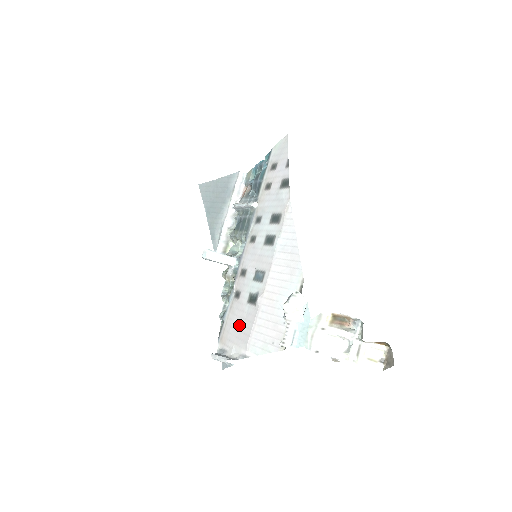
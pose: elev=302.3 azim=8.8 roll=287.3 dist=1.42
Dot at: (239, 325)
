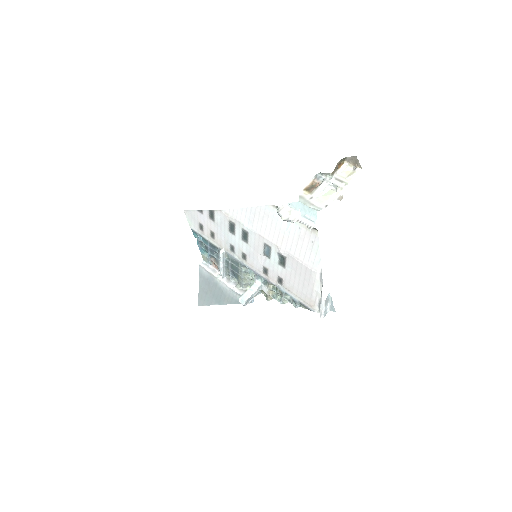
Dot at: (300, 280)
